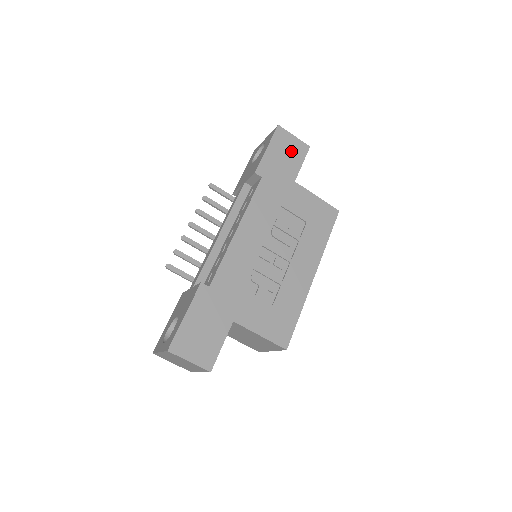
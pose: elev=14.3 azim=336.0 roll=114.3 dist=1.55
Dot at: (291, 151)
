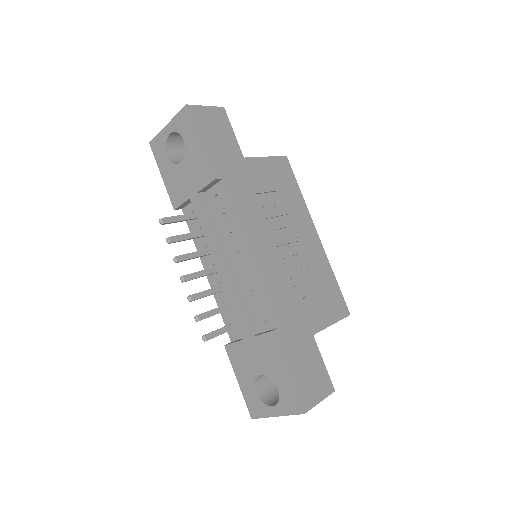
Dot at: (217, 126)
